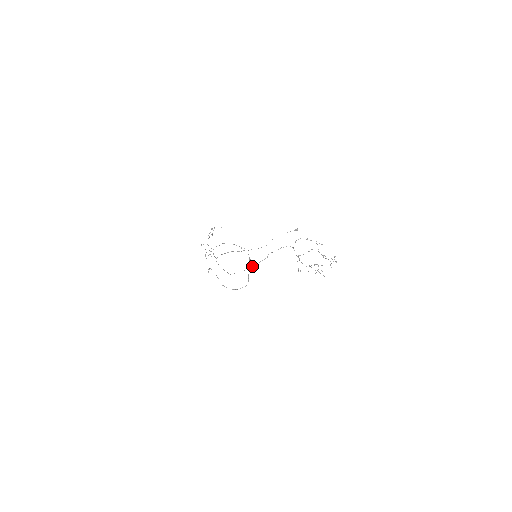
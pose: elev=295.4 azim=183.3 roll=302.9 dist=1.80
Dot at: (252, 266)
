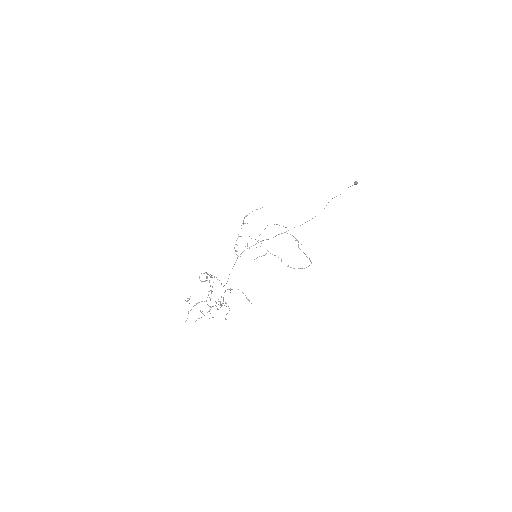
Dot at: (221, 284)
